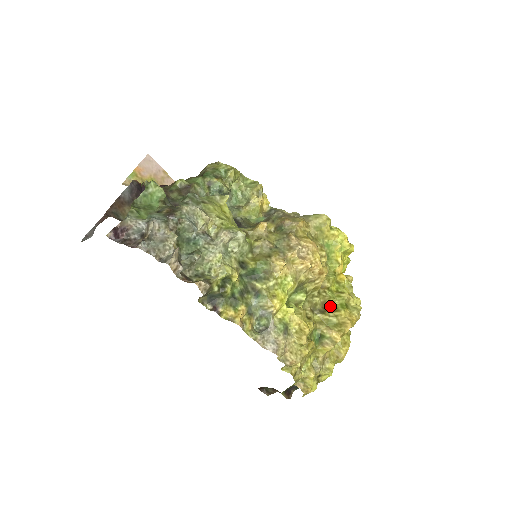
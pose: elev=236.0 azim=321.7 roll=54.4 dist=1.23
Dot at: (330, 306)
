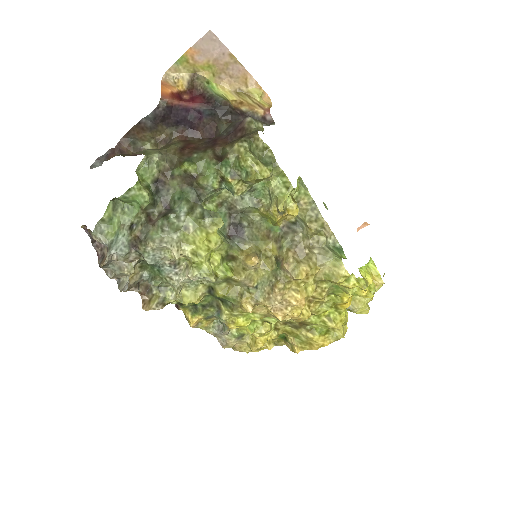
Dot at: (309, 325)
